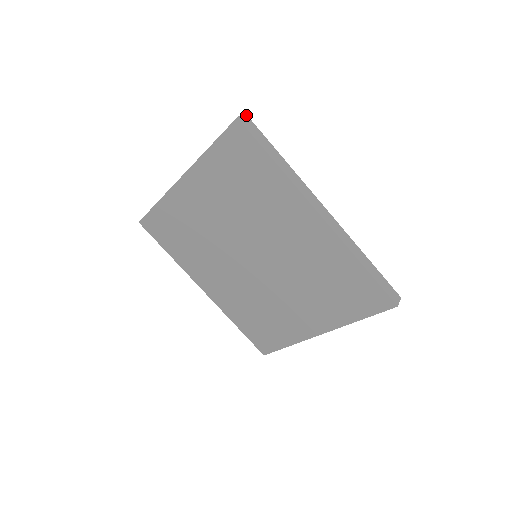
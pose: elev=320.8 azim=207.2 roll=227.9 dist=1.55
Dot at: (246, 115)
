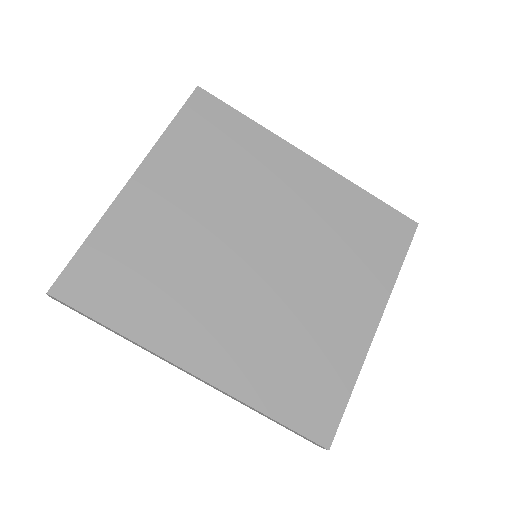
Dot at: occluded
